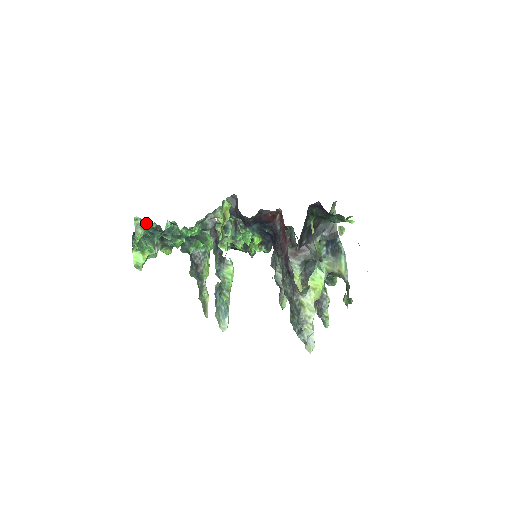
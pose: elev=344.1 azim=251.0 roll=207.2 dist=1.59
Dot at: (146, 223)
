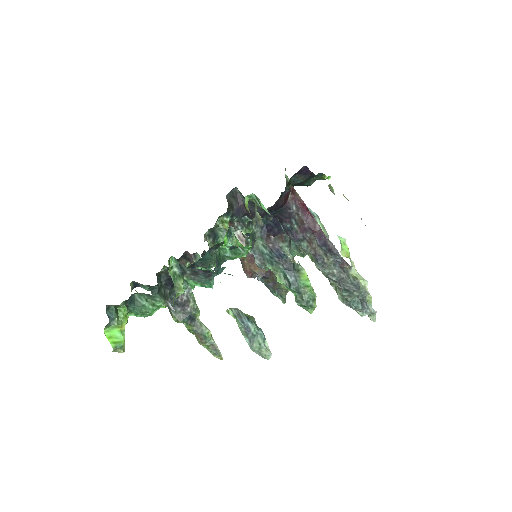
Dot at: (166, 270)
